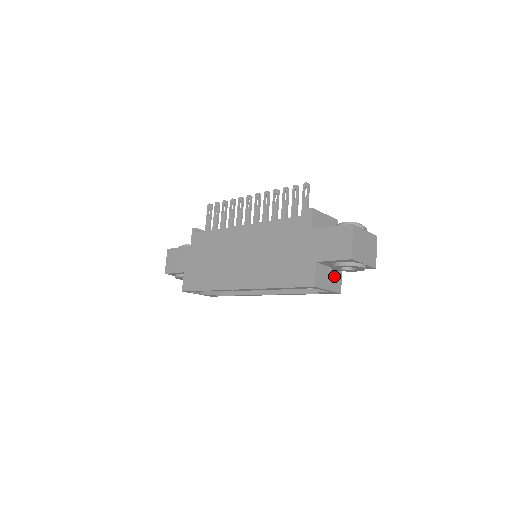
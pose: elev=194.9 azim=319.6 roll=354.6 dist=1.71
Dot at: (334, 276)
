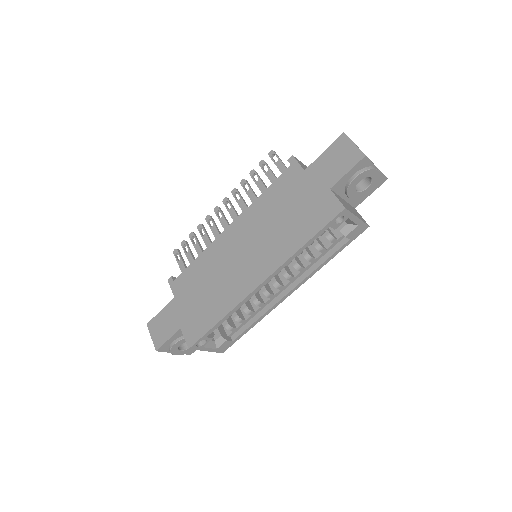
Dot at: (352, 209)
